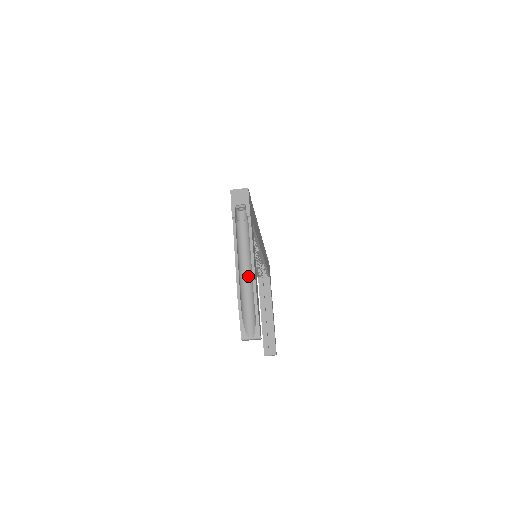
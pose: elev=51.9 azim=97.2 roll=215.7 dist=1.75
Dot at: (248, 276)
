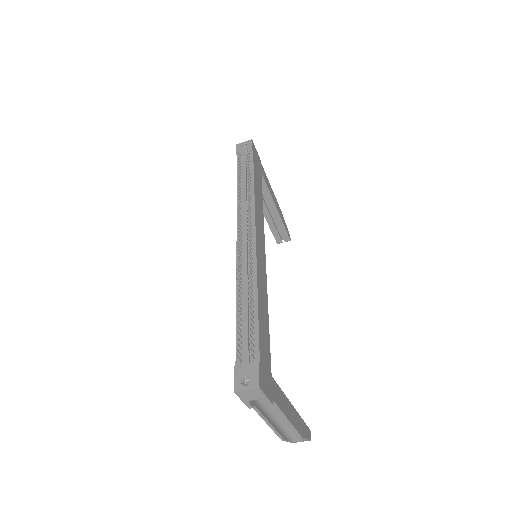
Dot at: occluded
